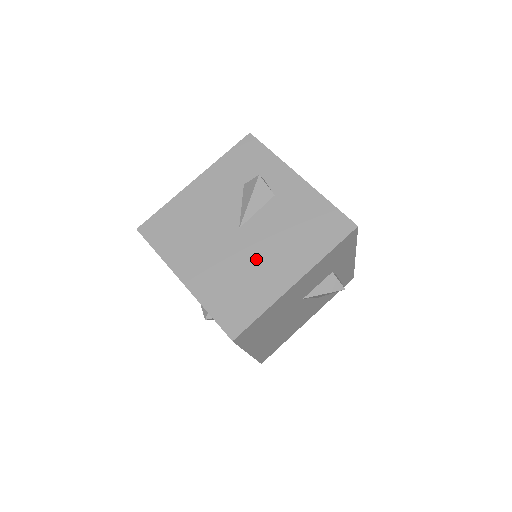
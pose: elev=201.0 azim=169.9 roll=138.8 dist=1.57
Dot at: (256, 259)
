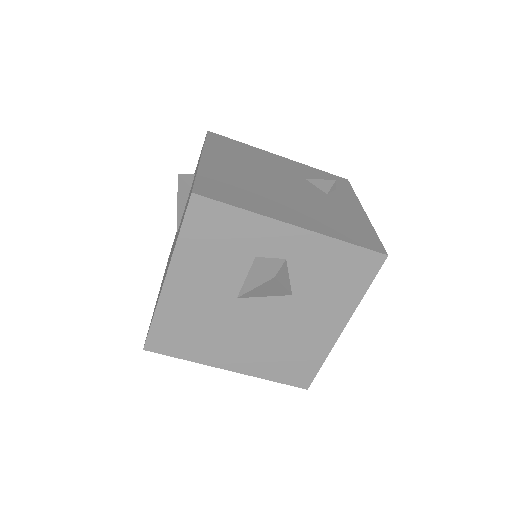
Dot at: occluded
